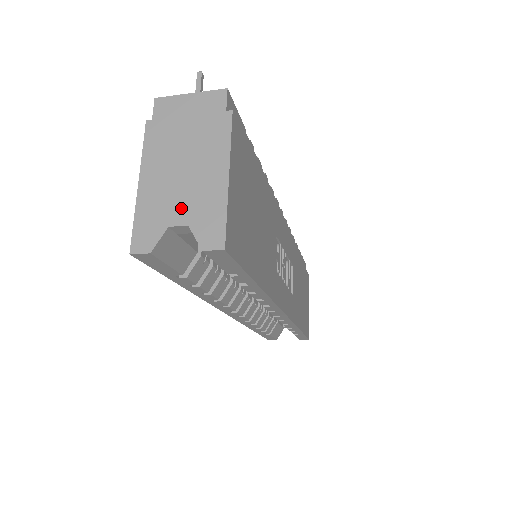
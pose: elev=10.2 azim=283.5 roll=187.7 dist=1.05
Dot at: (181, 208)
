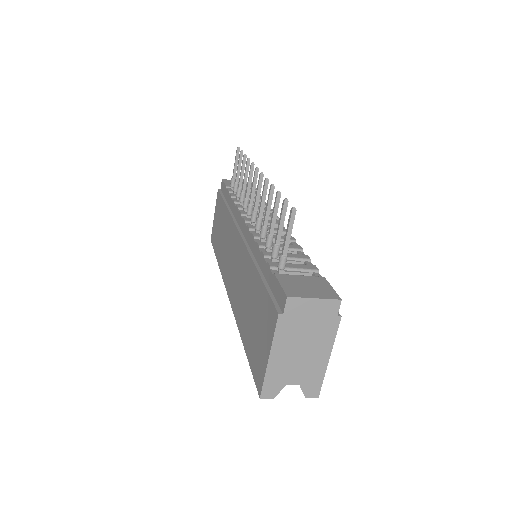
Dot at: (296, 375)
